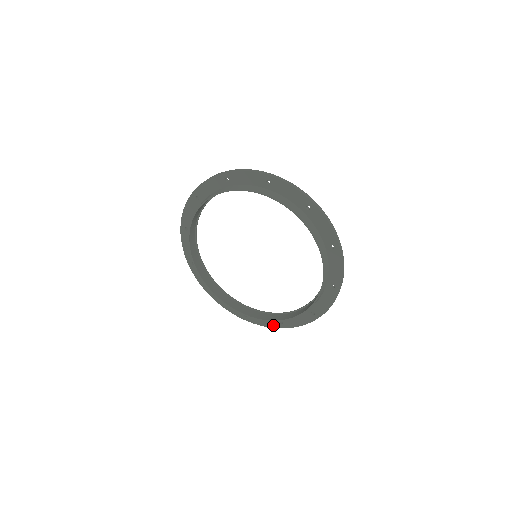
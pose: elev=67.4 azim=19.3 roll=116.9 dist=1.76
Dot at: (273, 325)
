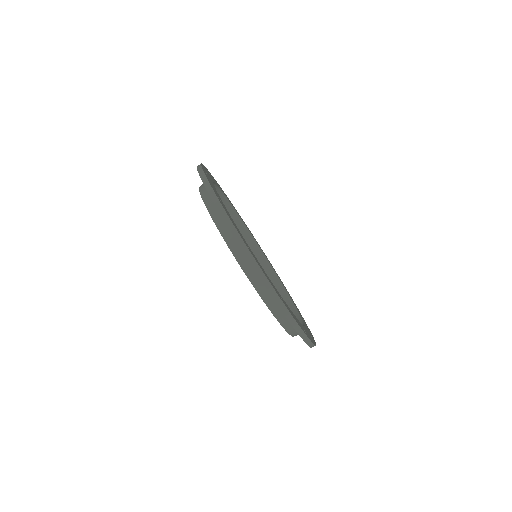
Dot at: occluded
